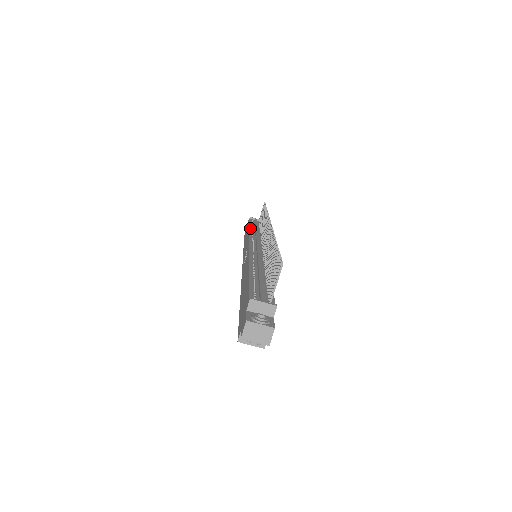
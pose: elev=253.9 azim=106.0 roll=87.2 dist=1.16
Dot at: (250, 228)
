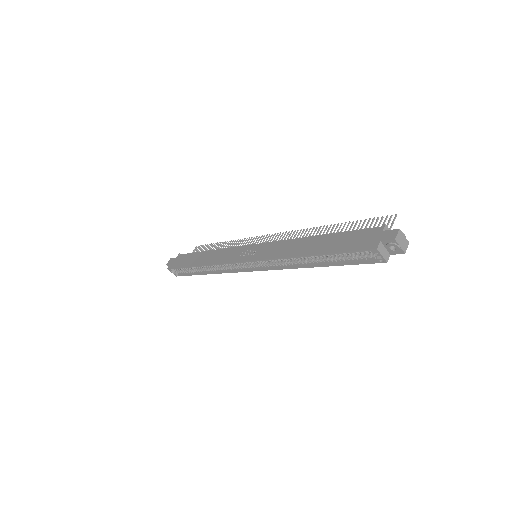
Dot at: (210, 251)
